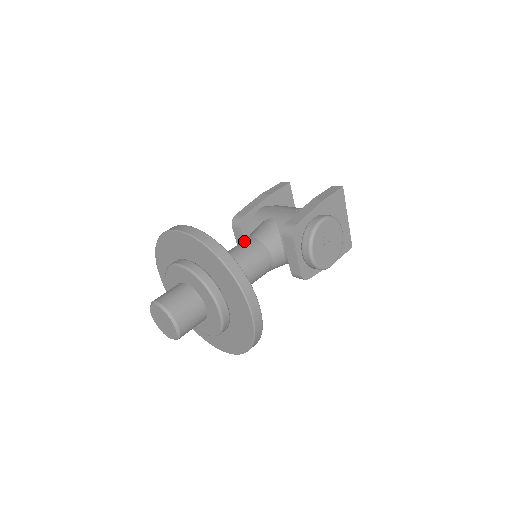
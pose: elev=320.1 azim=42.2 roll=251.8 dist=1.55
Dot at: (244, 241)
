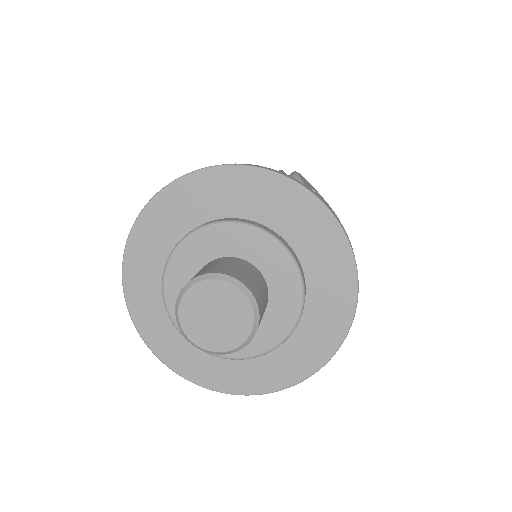
Dot at: occluded
